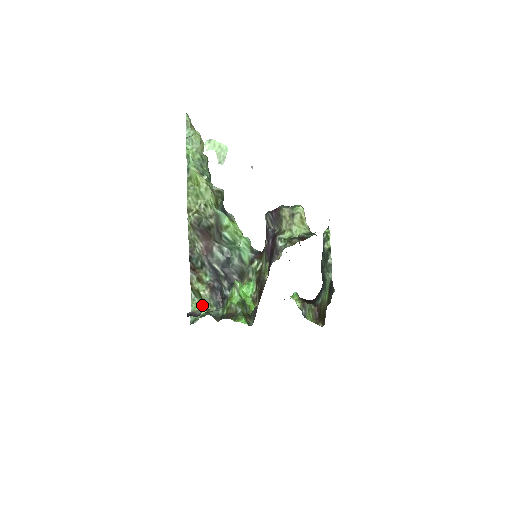
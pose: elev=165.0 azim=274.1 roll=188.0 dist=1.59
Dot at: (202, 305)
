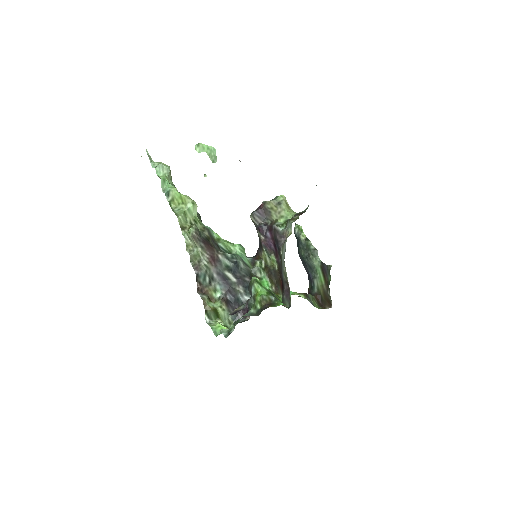
Dot at: (221, 324)
